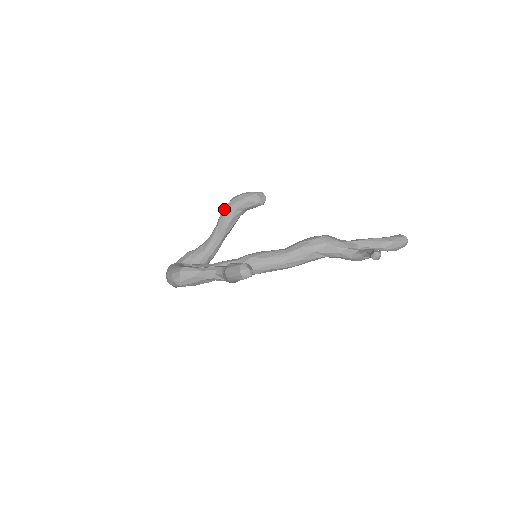
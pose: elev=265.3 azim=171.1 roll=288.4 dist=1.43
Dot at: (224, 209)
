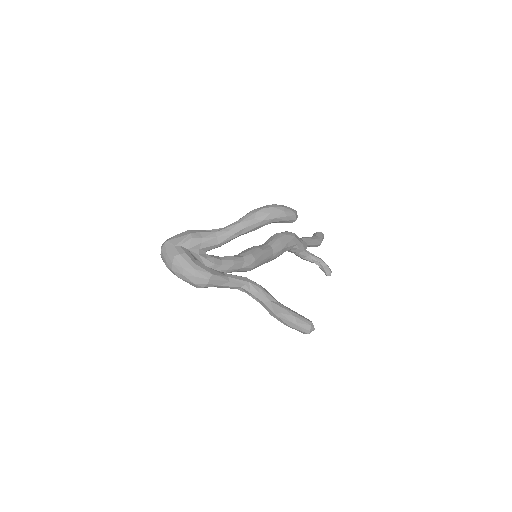
Dot at: (261, 217)
